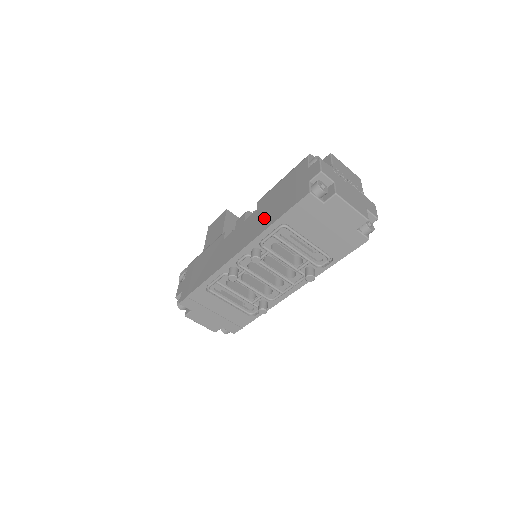
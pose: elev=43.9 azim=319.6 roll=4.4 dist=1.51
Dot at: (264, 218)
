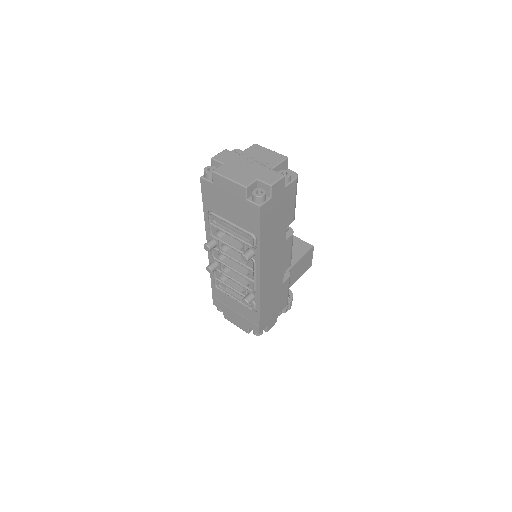
Dot at: occluded
